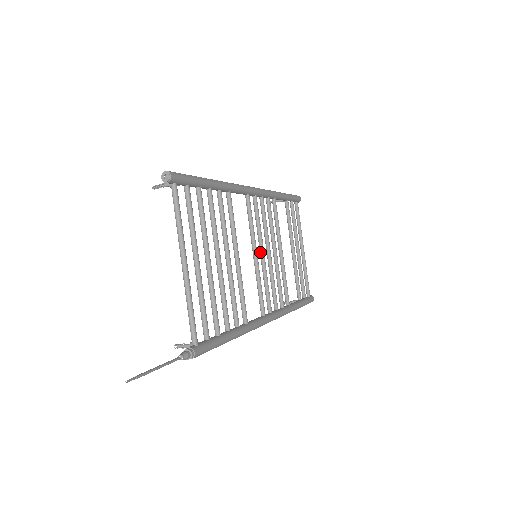
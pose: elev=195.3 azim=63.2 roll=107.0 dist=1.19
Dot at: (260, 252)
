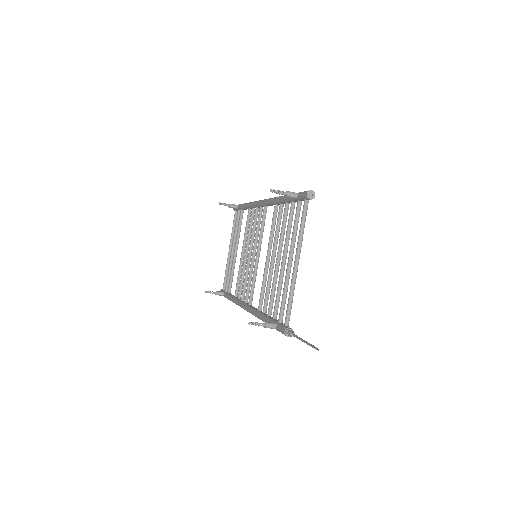
Dot at: (254, 253)
